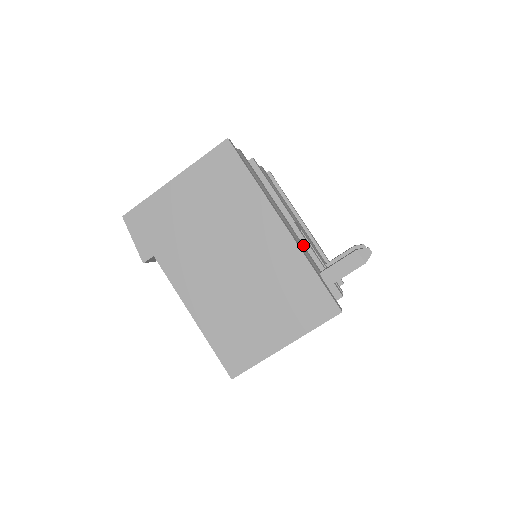
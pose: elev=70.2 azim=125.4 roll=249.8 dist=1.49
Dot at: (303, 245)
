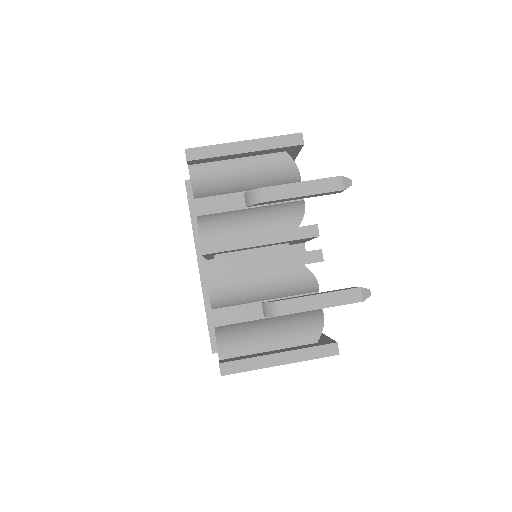
Dot at: occluded
